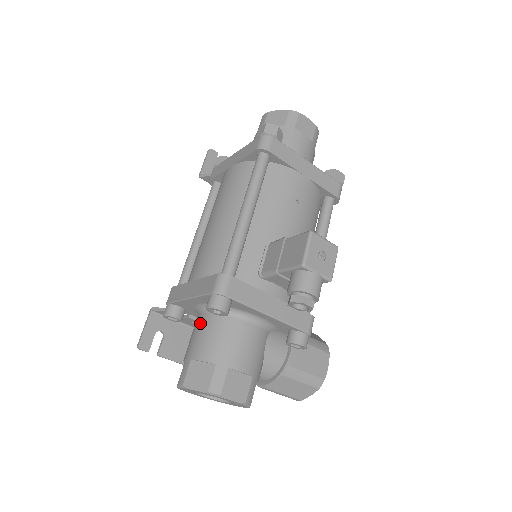
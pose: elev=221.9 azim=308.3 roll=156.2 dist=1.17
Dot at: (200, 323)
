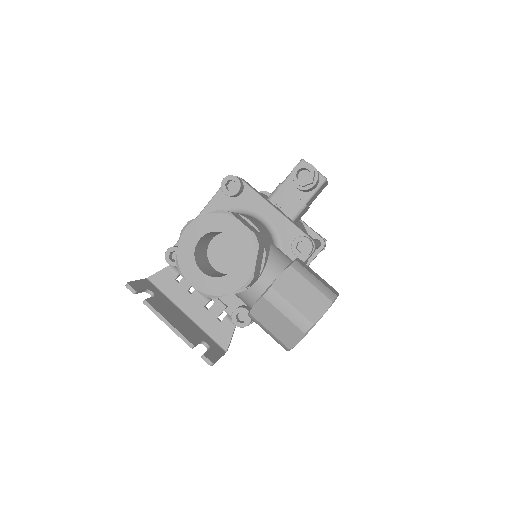
Dot at: occluded
